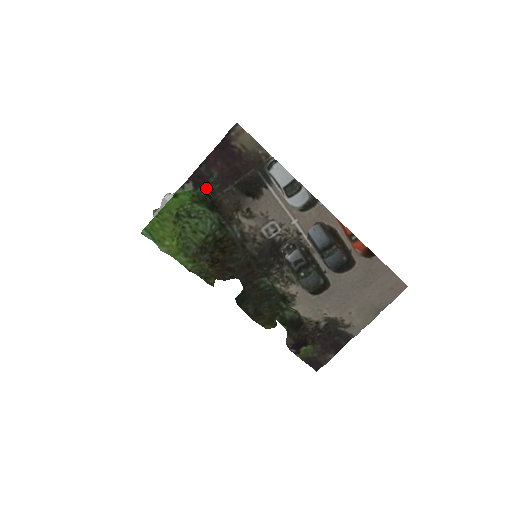
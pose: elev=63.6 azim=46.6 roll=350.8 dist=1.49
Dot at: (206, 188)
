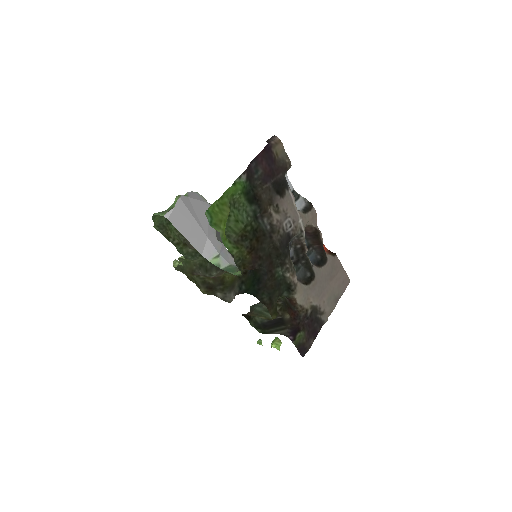
Dot at: (251, 182)
